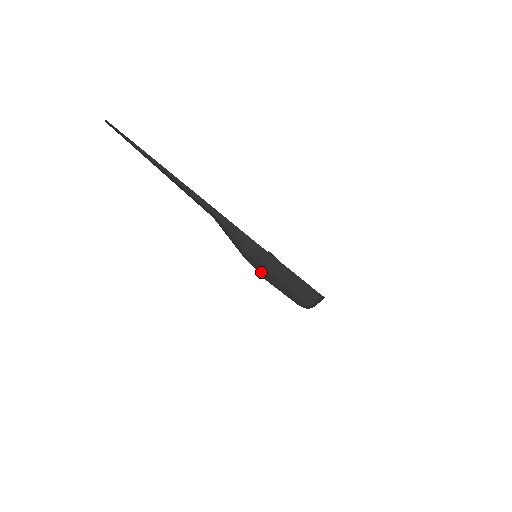
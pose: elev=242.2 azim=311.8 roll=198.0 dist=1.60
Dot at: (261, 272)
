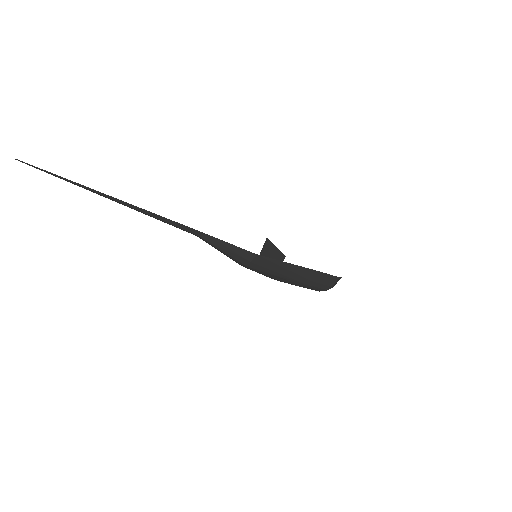
Dot at: (267, 276)
